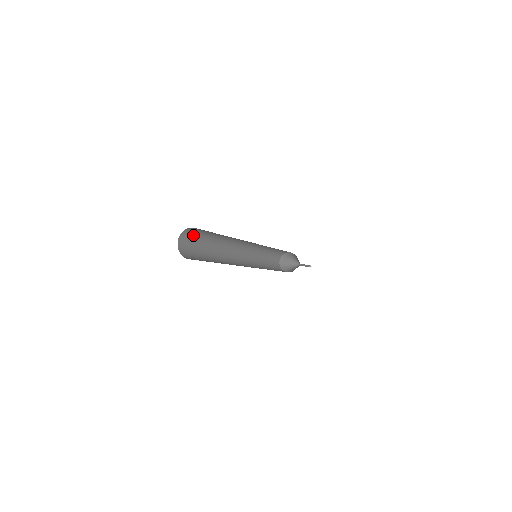
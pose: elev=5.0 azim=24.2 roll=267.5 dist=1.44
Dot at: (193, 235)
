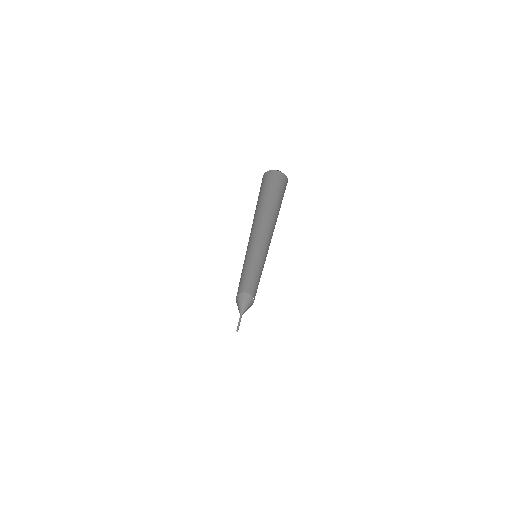
Dot at: (275, 183)
